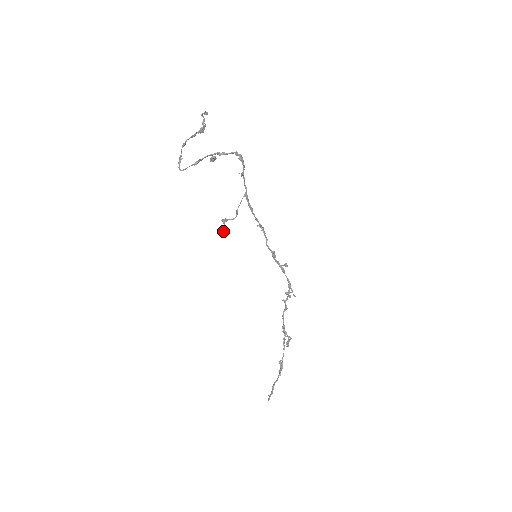
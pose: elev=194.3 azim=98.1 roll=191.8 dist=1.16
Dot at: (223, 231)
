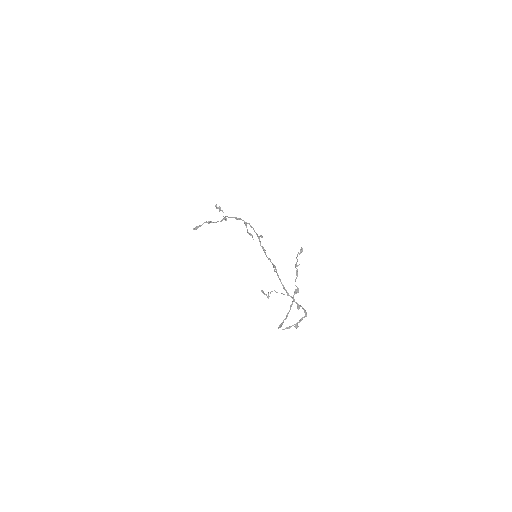
Dot at: occluded
